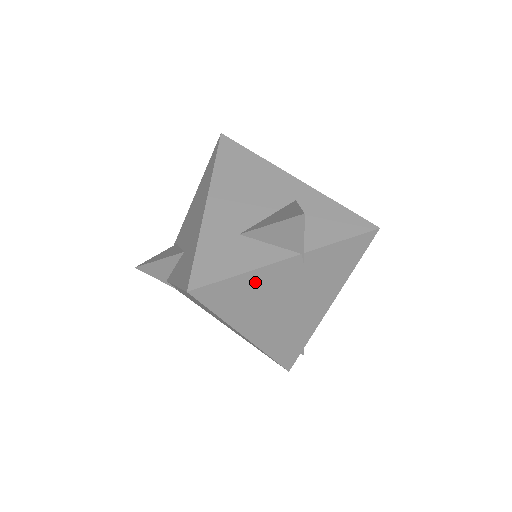
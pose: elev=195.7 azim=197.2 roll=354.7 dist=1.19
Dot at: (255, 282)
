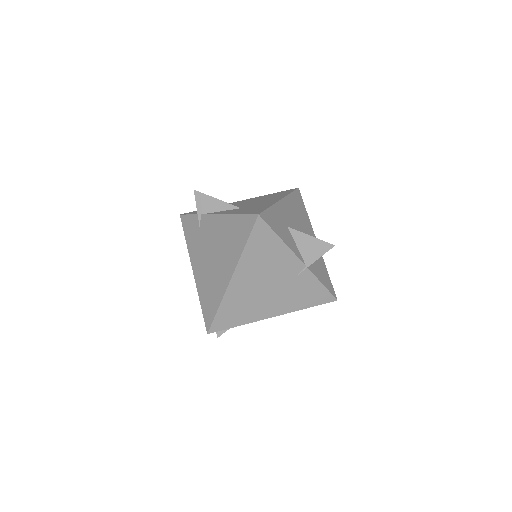
Dot at: (278, 252)
